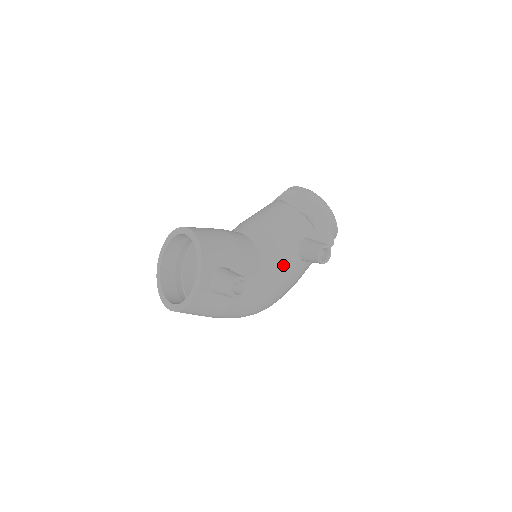
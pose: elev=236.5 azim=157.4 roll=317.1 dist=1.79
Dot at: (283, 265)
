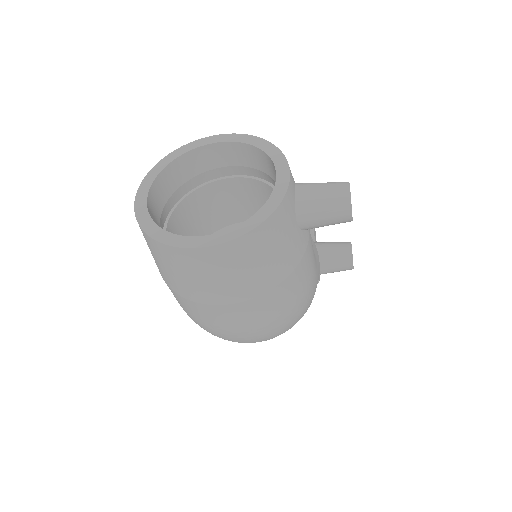
Dot at: (316, 254)
